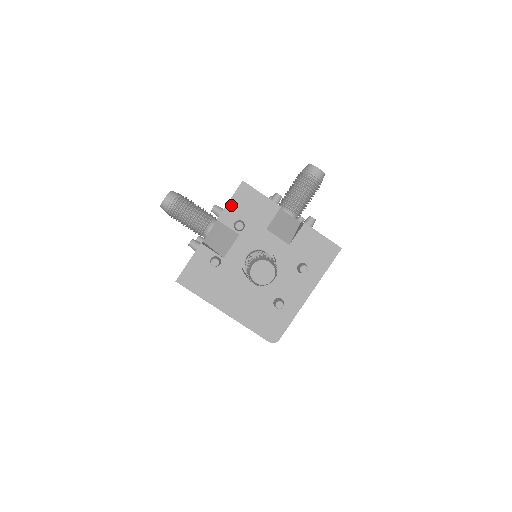
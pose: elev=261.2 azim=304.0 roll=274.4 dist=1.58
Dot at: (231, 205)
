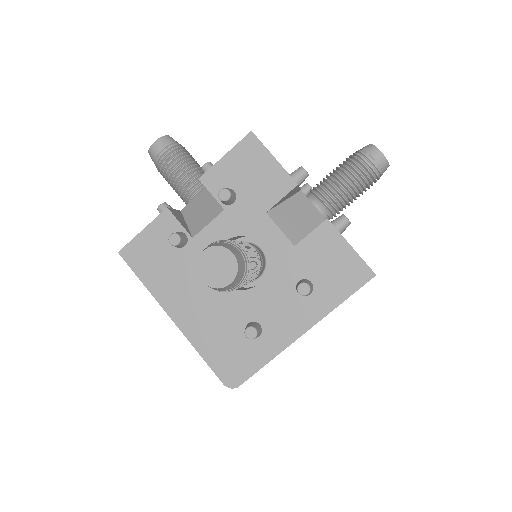
Dot at: (225, 163)
